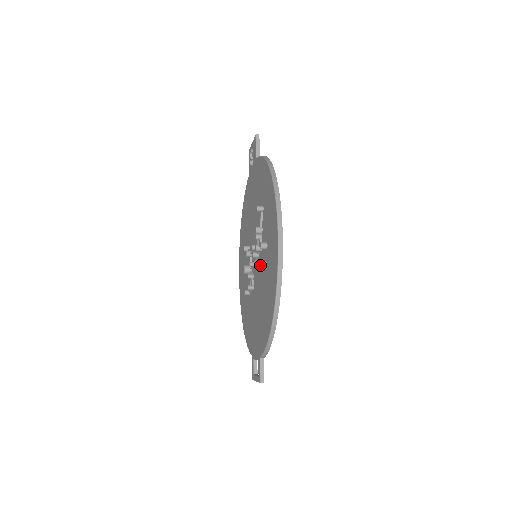
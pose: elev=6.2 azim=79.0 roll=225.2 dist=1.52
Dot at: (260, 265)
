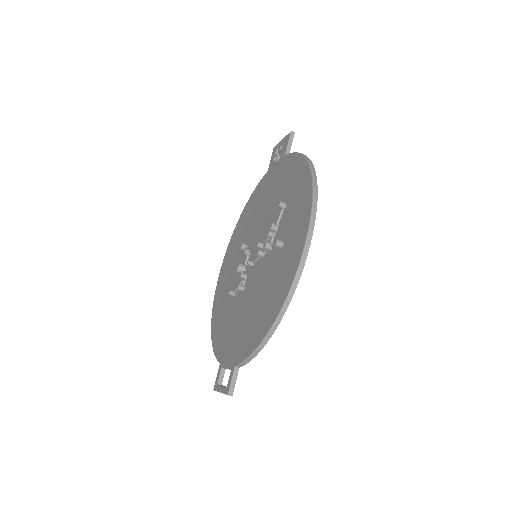
Dot at: (264, 265)
